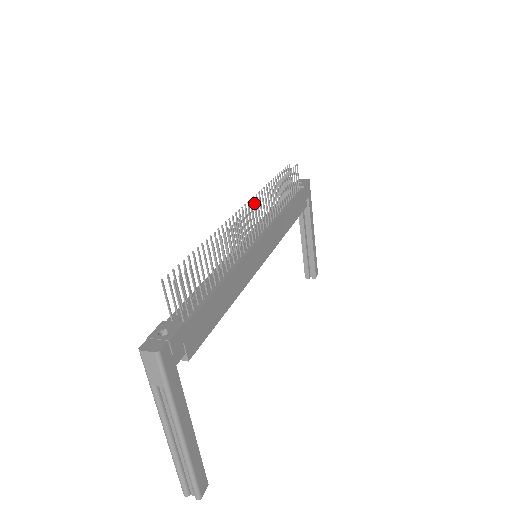
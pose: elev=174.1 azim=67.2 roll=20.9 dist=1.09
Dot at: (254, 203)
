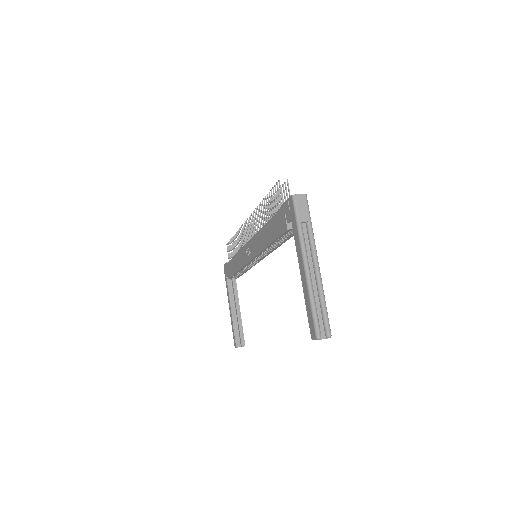
Dot at: (243, 229)
